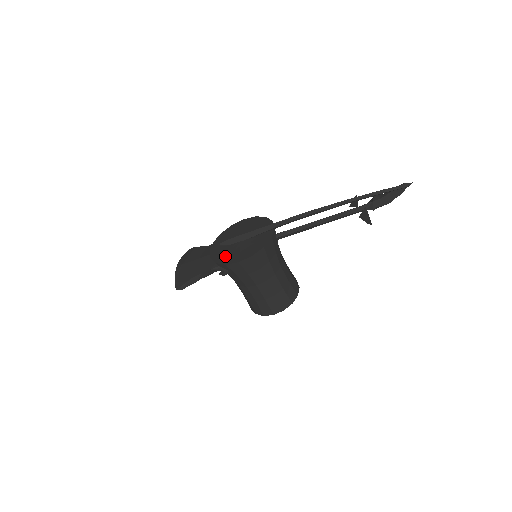
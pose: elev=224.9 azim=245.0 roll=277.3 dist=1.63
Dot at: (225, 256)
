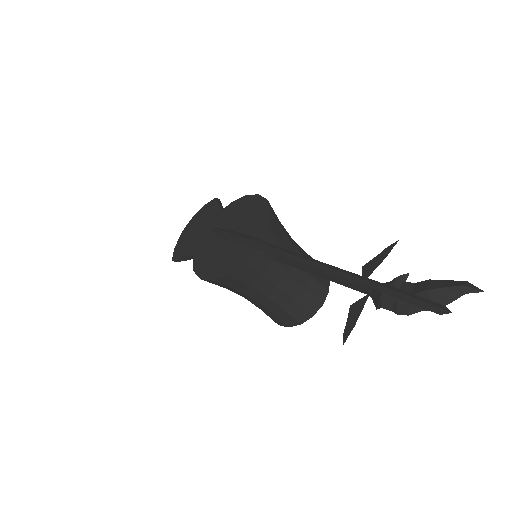
Dot at: (202, 254)
